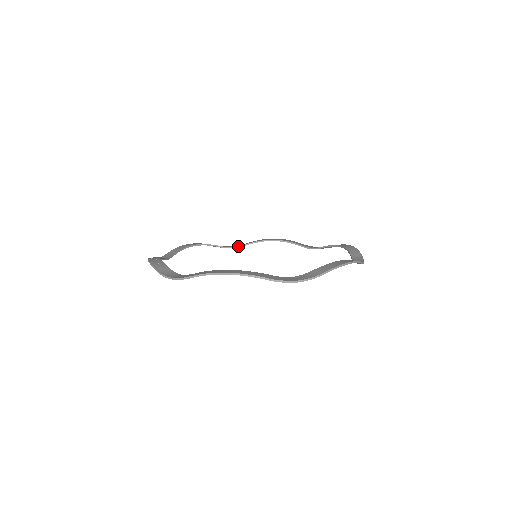
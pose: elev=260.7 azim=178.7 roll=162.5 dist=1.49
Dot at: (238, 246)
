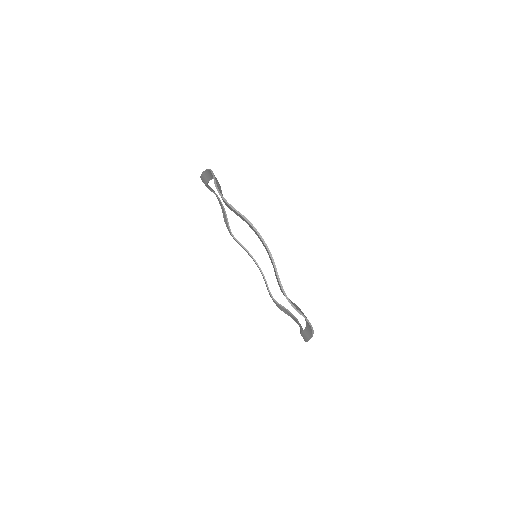
Dot at: occluded
